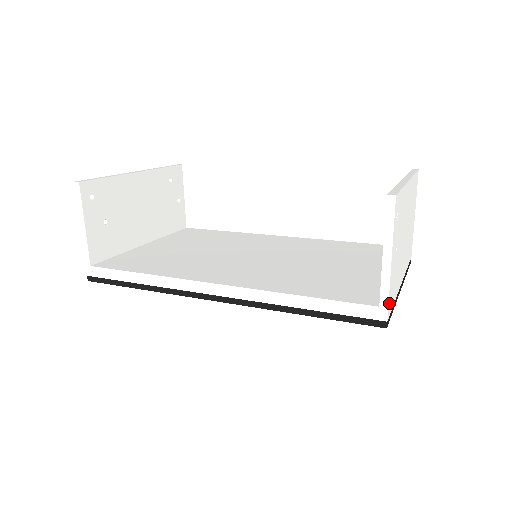
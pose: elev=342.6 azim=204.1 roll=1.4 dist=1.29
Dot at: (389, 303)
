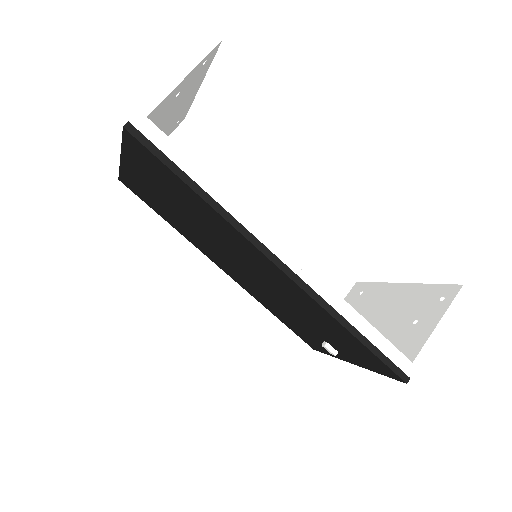
Dot at: (414, 364)
